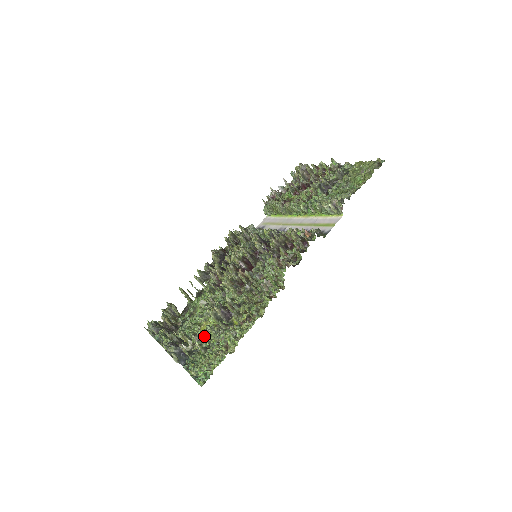
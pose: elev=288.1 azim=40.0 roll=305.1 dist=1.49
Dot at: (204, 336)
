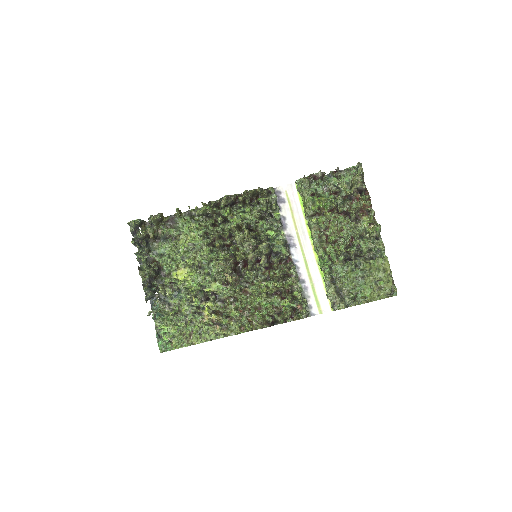
Dot at: (178, 292)
